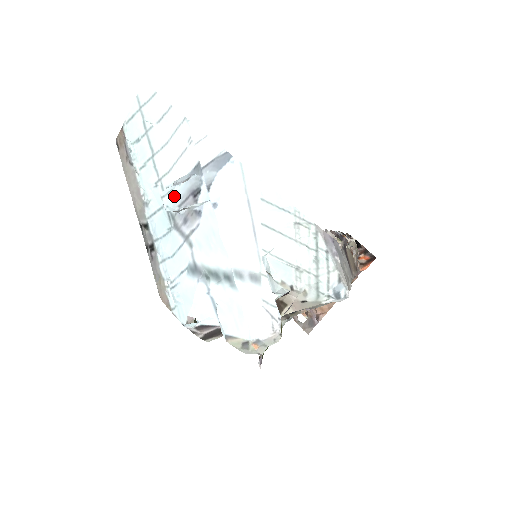
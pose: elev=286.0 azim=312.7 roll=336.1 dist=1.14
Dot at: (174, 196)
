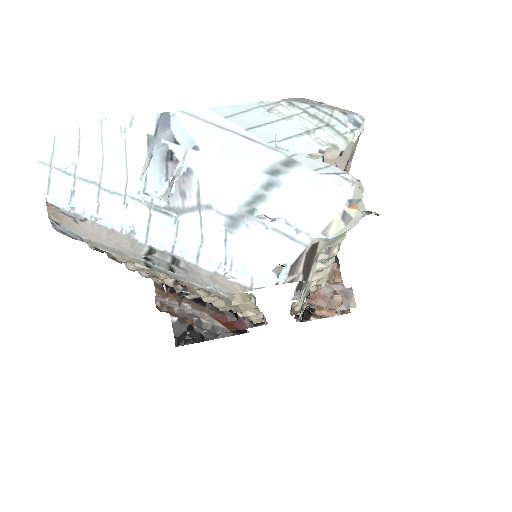
Dot at: (153, 178)
